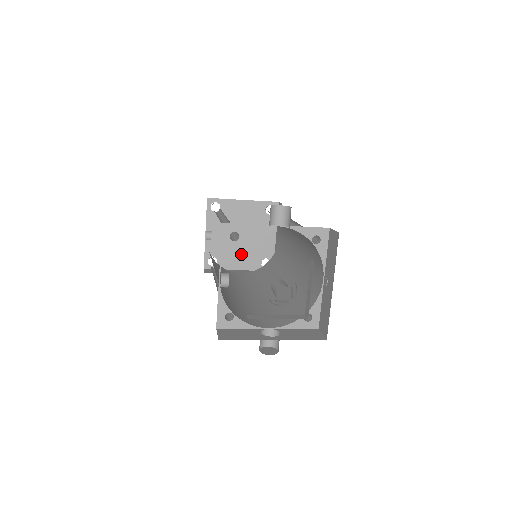
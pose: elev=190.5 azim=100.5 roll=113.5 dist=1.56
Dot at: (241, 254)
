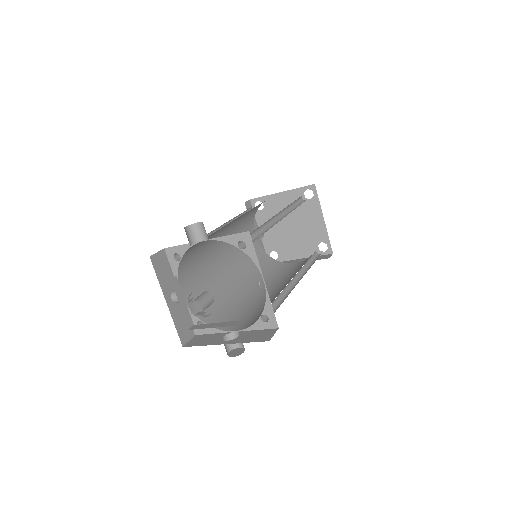
Dot at: (297, 243)
